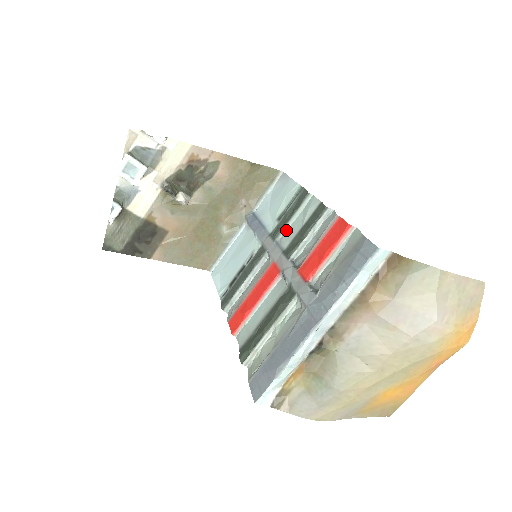
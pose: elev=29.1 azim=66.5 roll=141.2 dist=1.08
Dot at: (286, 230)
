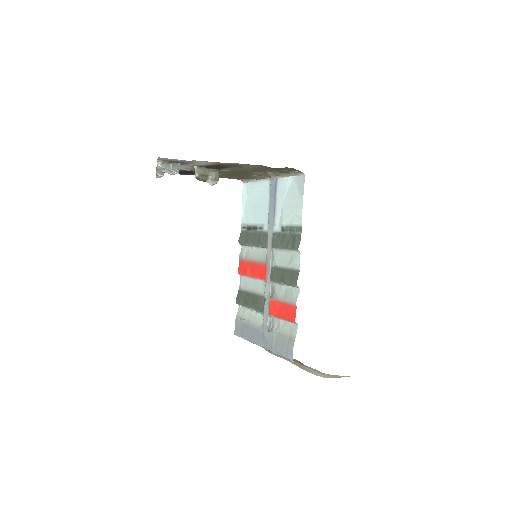
Dot at: (280, 251)
